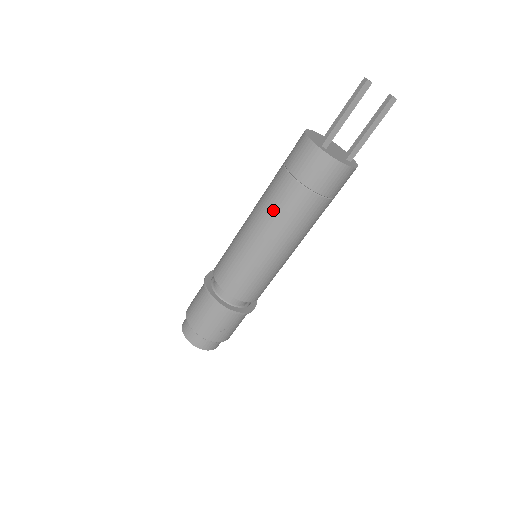
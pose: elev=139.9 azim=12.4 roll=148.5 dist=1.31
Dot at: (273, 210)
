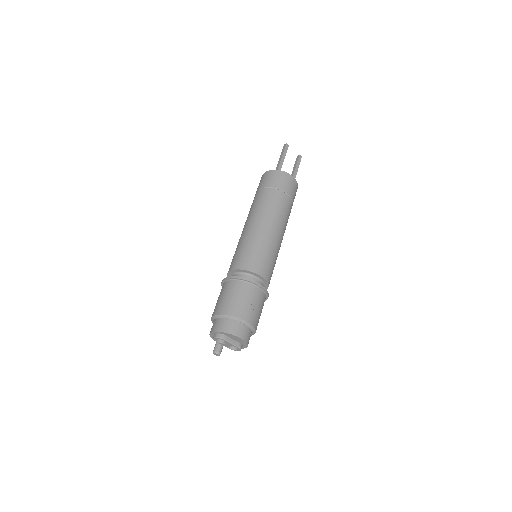
Dot at: (263, 207)
